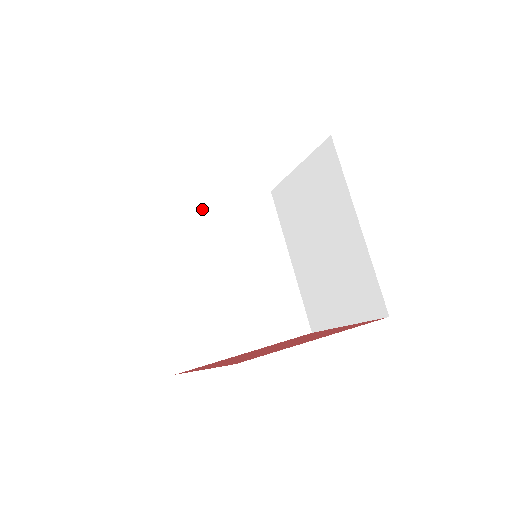
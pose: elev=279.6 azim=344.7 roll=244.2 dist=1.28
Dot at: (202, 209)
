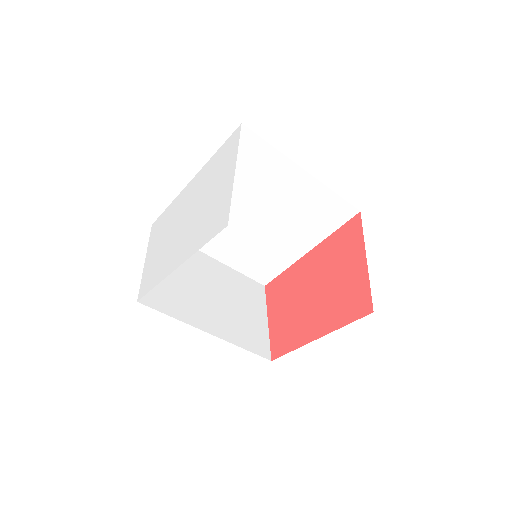
Dot at: occluded
